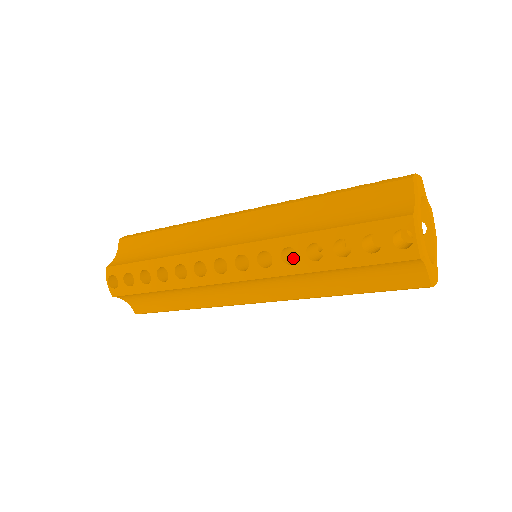
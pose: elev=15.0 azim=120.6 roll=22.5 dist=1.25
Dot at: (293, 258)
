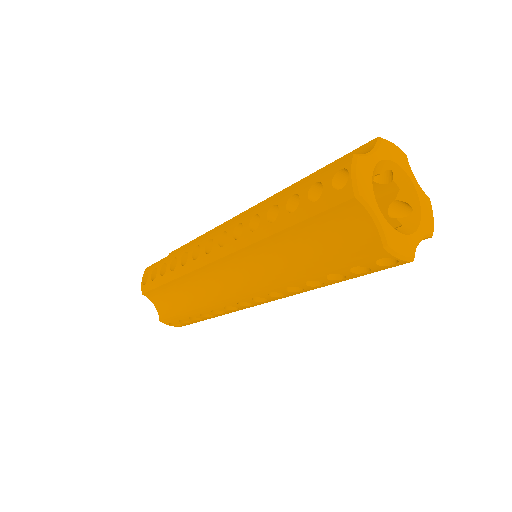
Dot at: occluded
